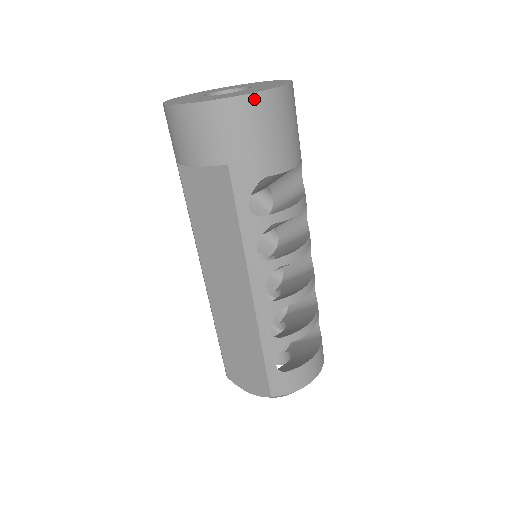
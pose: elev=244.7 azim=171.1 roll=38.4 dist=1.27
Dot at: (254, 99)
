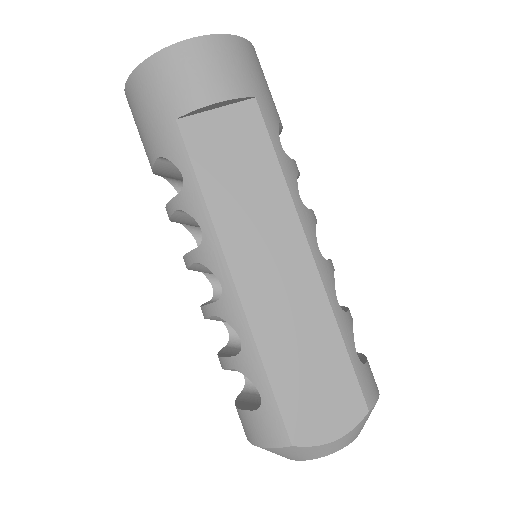
Dot at: (254, 50)
